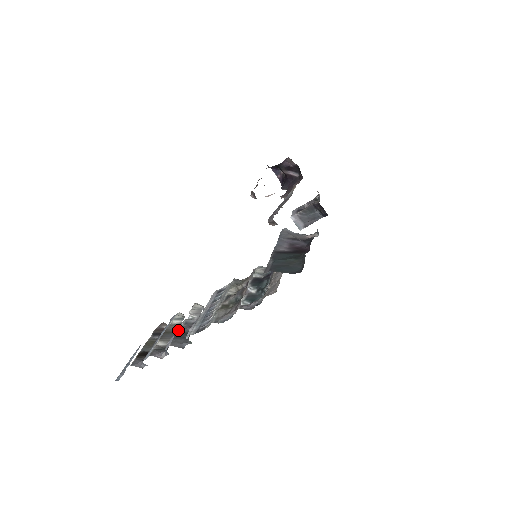
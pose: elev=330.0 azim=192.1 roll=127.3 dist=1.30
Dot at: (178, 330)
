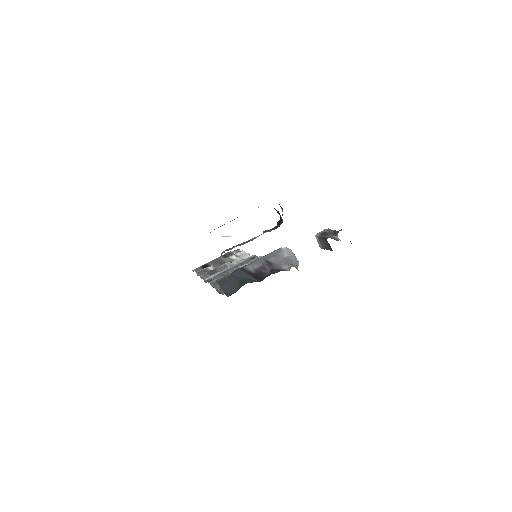
Dot at: (215, 268)
